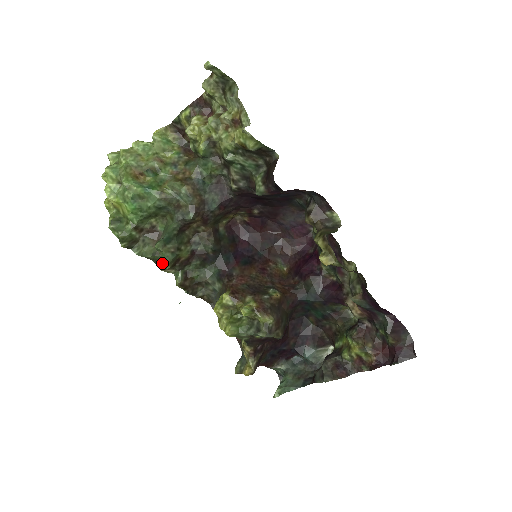
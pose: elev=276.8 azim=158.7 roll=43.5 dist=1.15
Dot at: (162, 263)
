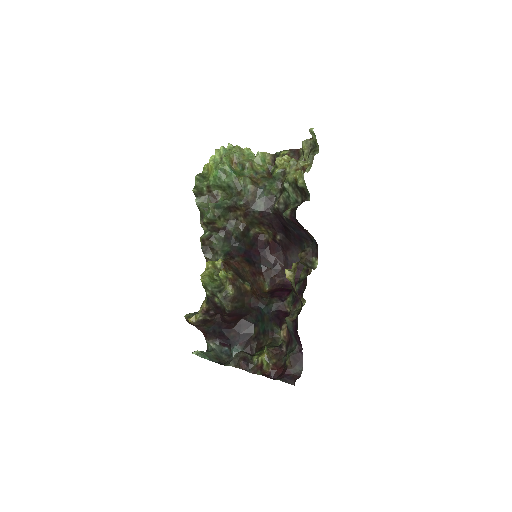
Dot at: occluded
